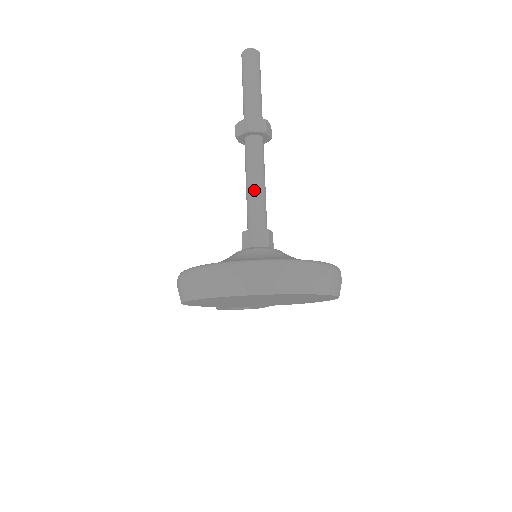
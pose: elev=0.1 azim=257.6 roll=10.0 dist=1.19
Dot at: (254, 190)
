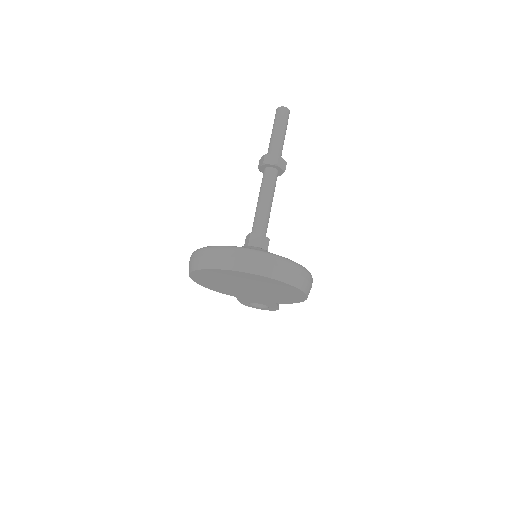
Dot at: (260, 206)
